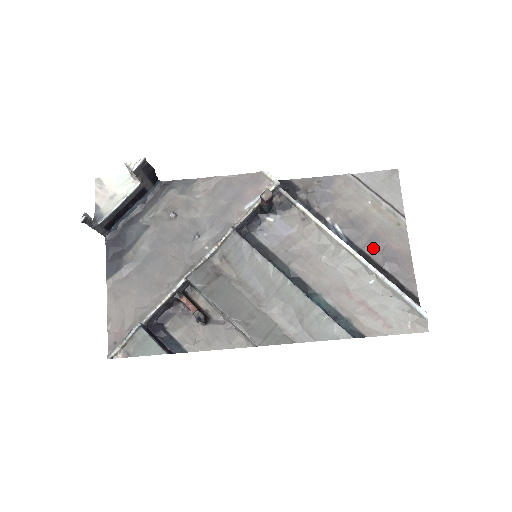
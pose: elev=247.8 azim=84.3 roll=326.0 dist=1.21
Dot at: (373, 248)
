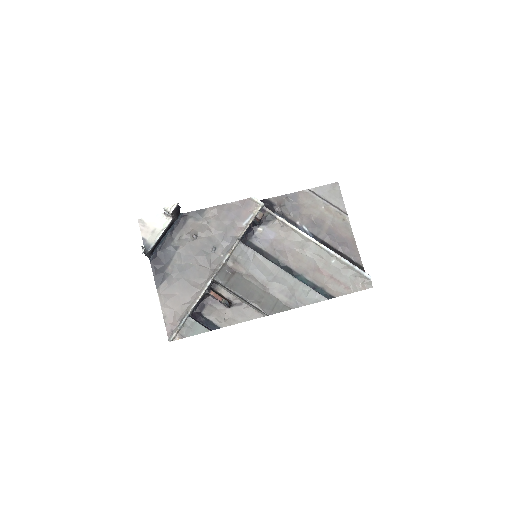
Dot at: (330, 238)
